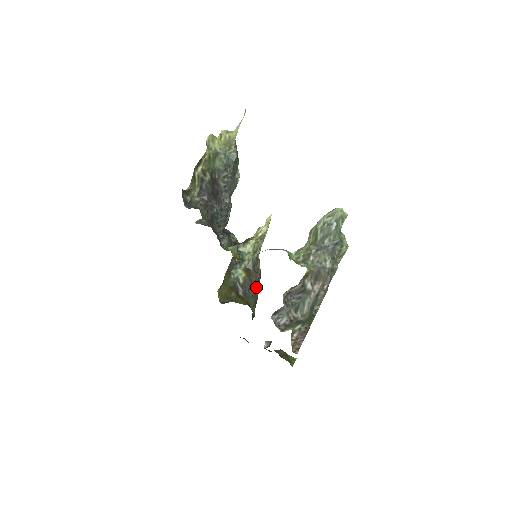
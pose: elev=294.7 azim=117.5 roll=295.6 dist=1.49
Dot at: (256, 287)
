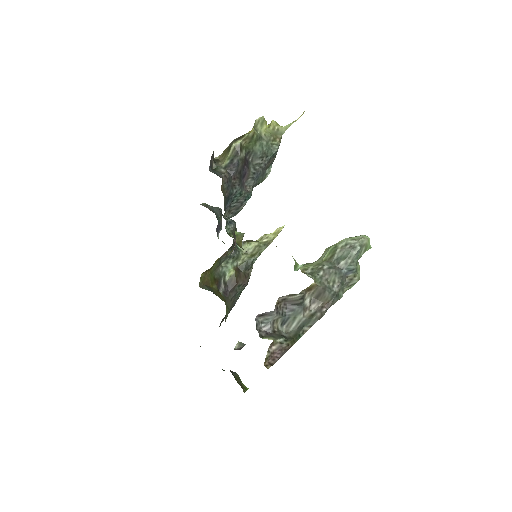
Dot at: (238, 293)
